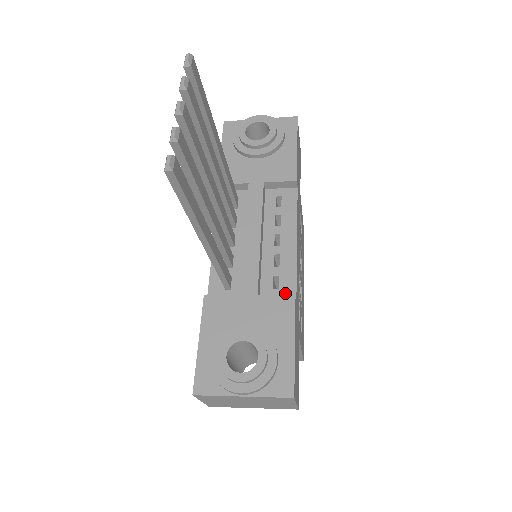
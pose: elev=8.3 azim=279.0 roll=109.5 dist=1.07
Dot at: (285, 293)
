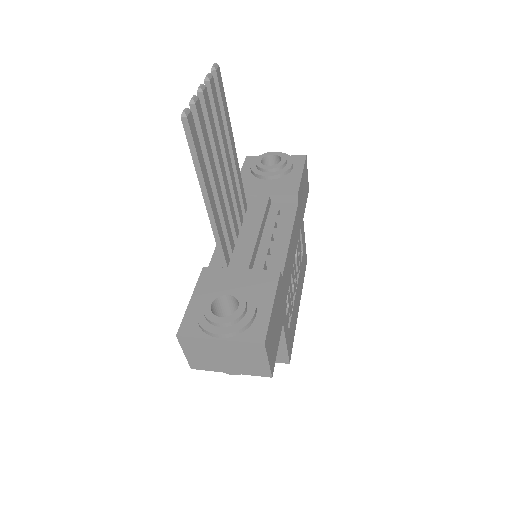
Dot at: occluded
